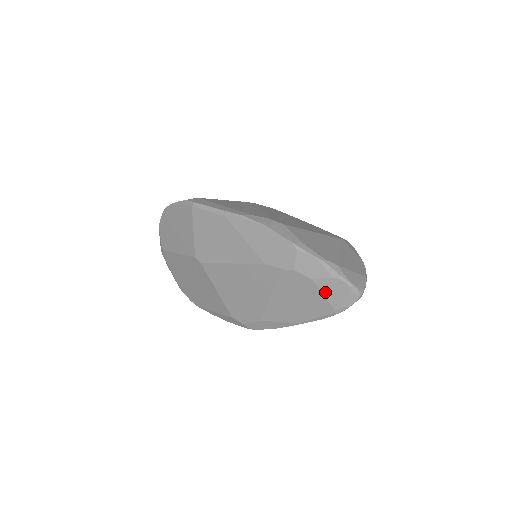
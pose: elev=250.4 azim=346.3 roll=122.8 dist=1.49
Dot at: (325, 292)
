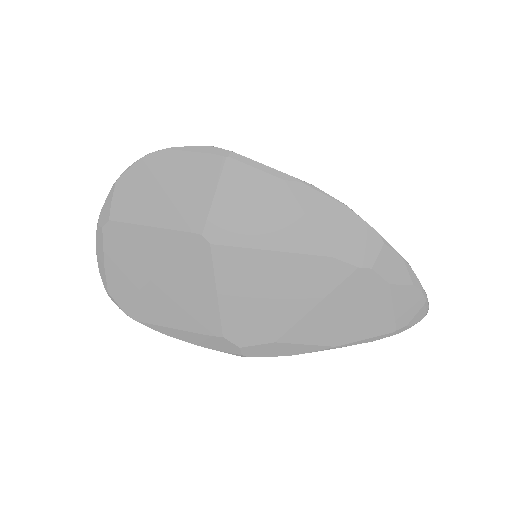
Dot at: (397, 304)
